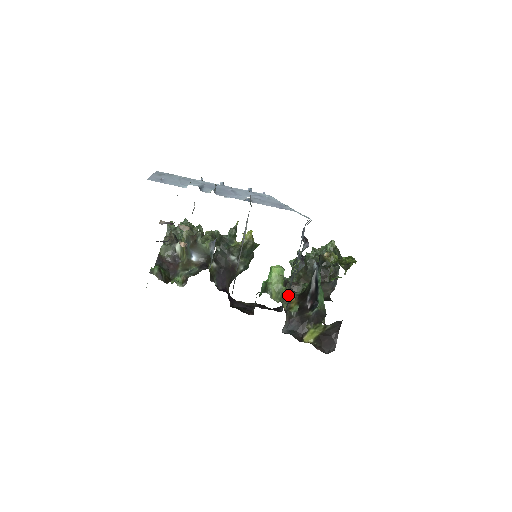
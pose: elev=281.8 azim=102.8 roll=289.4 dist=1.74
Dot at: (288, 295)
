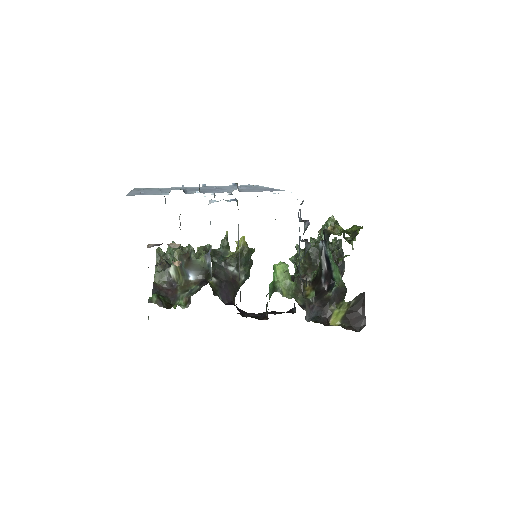
Dot at: (299, 290)
